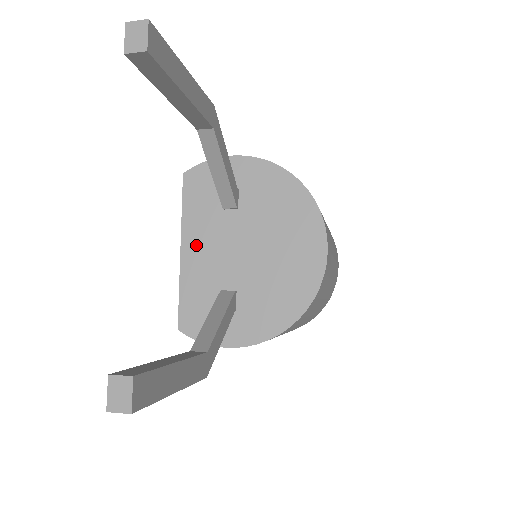
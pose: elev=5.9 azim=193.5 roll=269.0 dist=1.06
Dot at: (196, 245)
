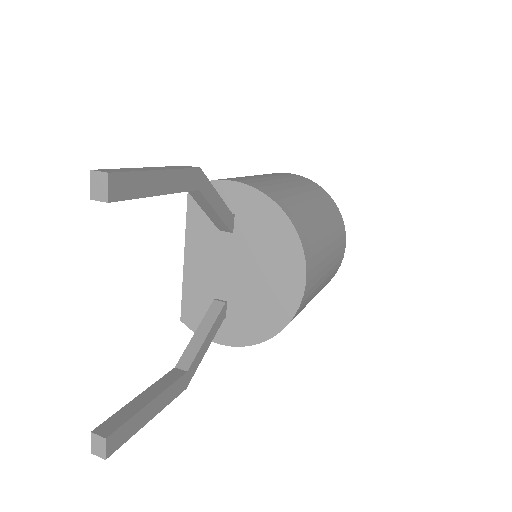
Dot at: (197, 256)
